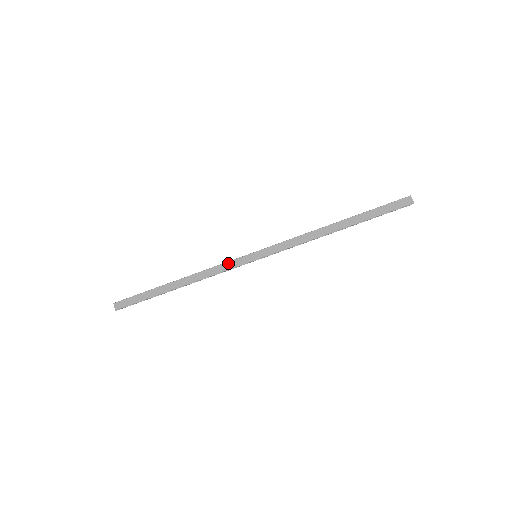
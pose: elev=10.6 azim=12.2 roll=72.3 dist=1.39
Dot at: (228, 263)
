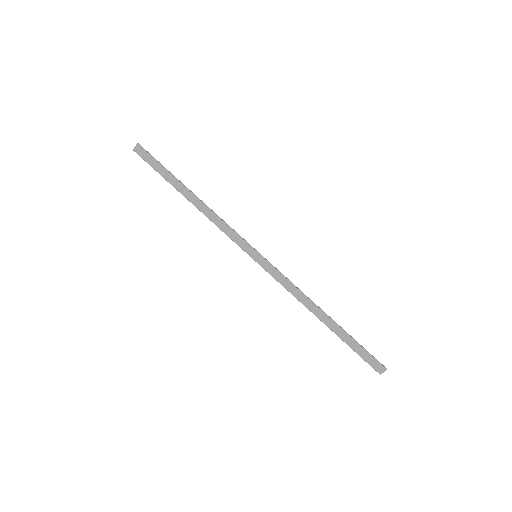
Dot at: (235, 234)
